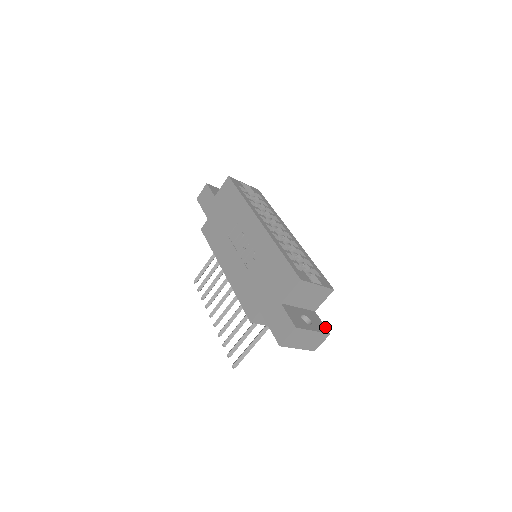
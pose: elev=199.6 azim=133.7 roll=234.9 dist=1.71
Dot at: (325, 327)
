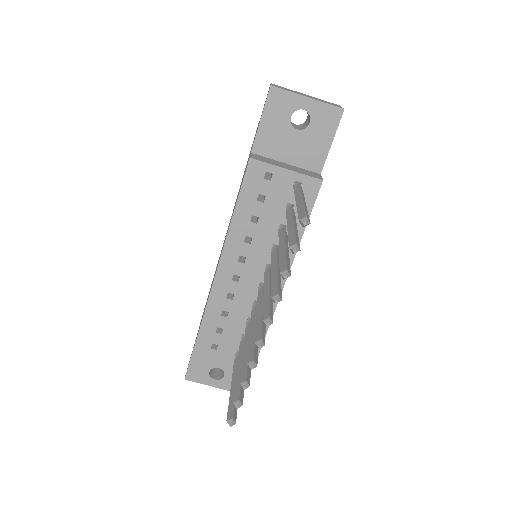
Dot at: occluded
